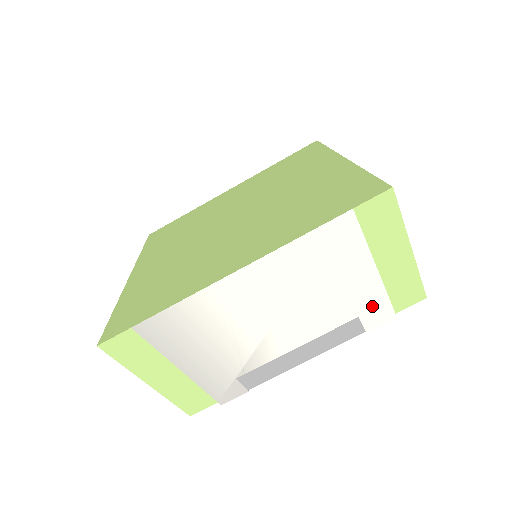
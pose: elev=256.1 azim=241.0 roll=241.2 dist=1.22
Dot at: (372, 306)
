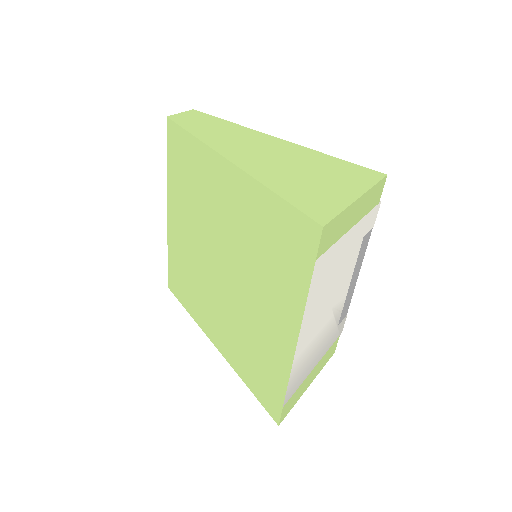
Dot at: (365, 226)
